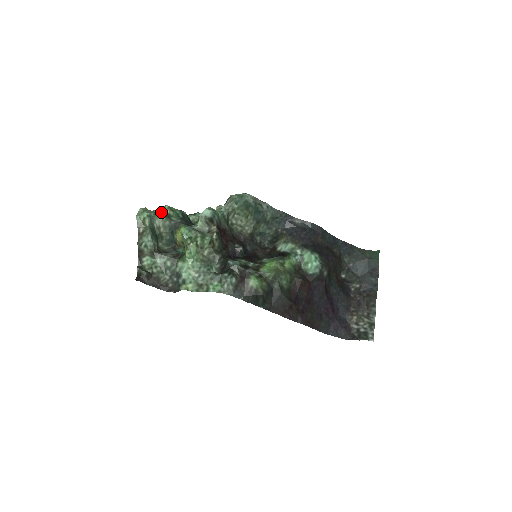
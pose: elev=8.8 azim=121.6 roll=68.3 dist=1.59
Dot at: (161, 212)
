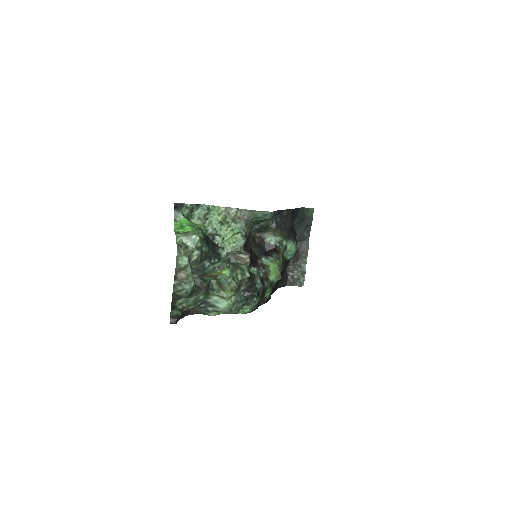
Dot at: (193, 246)
